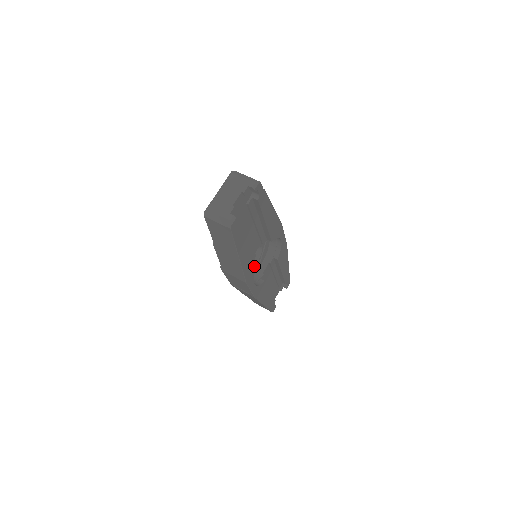
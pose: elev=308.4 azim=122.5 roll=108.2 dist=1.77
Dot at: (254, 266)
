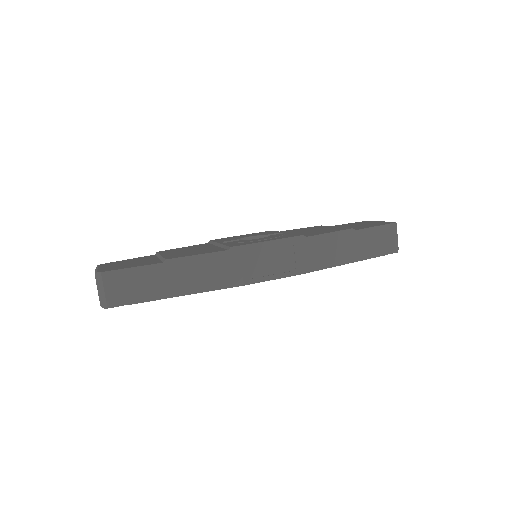
Dot at: occluded
